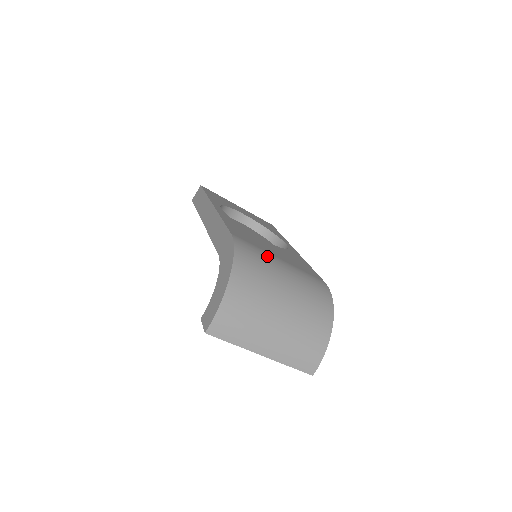
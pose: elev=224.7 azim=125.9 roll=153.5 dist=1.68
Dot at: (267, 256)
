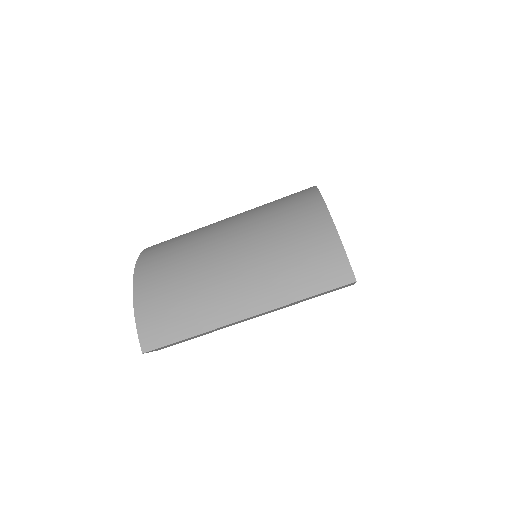
Dot at: occluded
